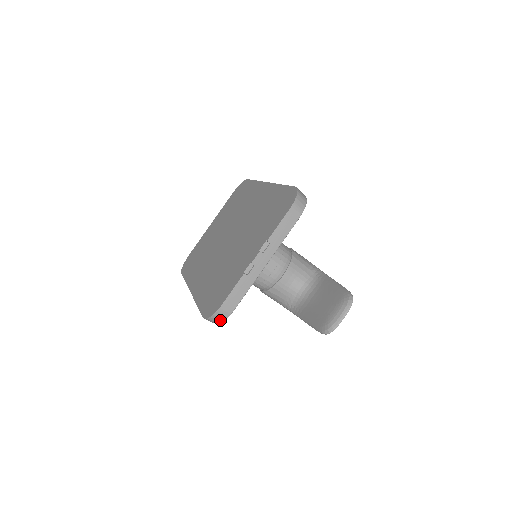
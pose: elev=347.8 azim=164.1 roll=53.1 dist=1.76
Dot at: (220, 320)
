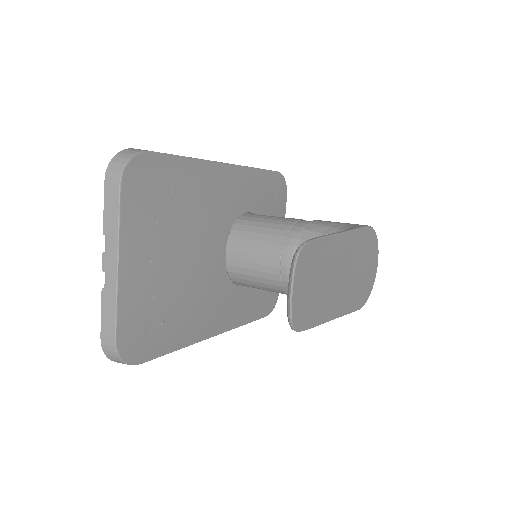
Dot at: (117, 359)
